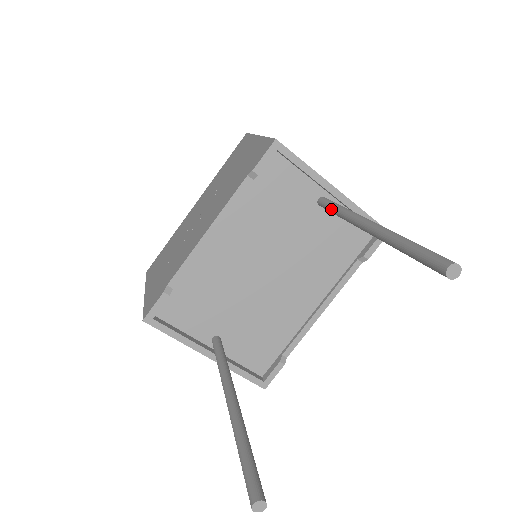
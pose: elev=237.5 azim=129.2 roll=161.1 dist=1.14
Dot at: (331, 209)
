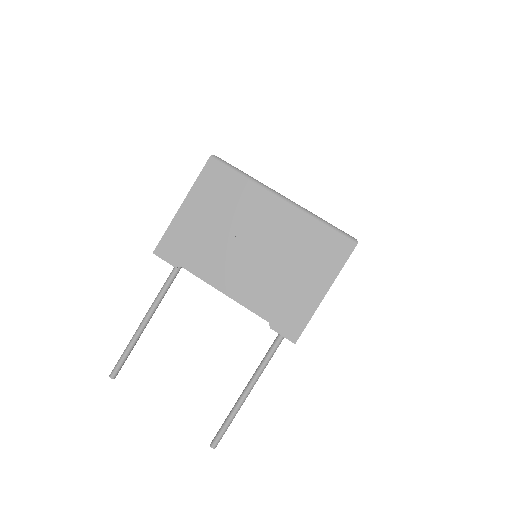
Dot at: (274, 344)
